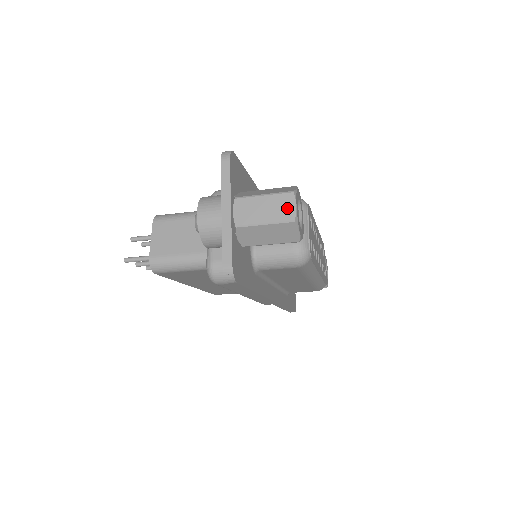
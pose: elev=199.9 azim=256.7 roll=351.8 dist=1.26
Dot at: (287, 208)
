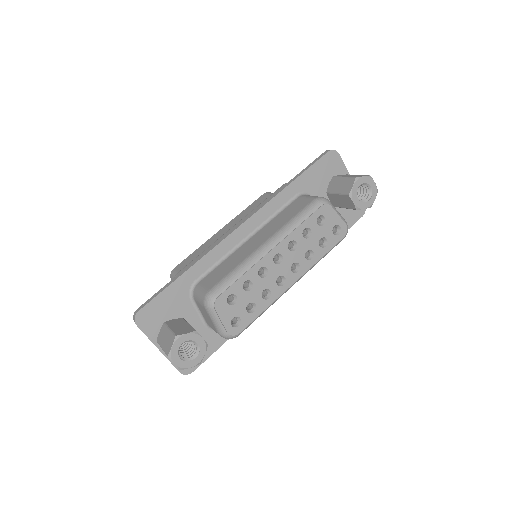
Dot at: (173, 362)
